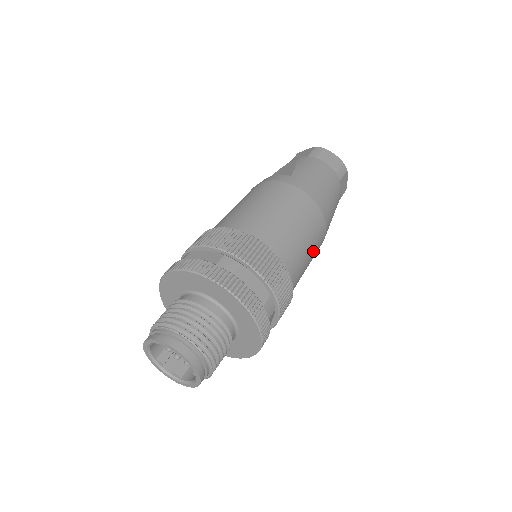
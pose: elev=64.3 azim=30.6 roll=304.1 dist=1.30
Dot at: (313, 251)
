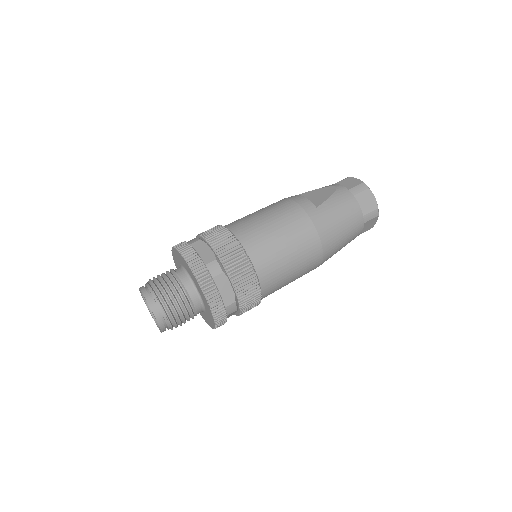
Dot at: (299, 275)
